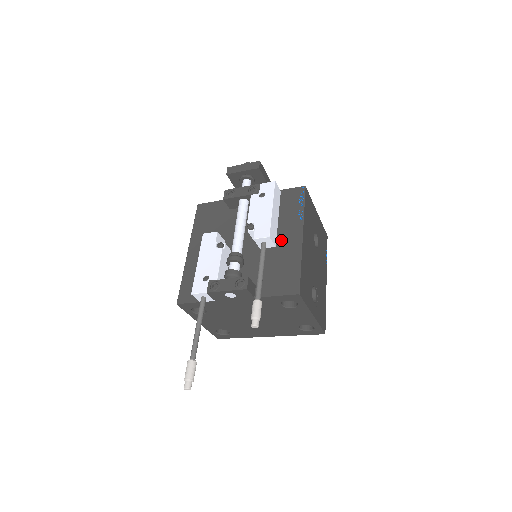
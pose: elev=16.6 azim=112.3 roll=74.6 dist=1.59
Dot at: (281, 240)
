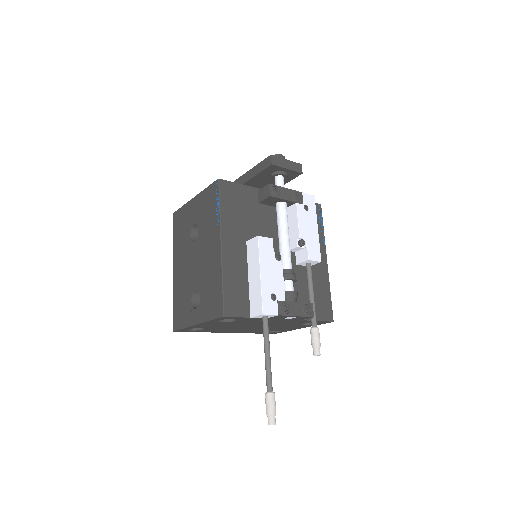
Dot at: occluded
